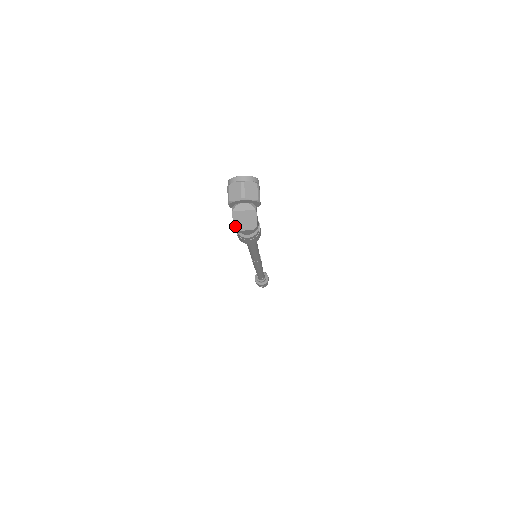
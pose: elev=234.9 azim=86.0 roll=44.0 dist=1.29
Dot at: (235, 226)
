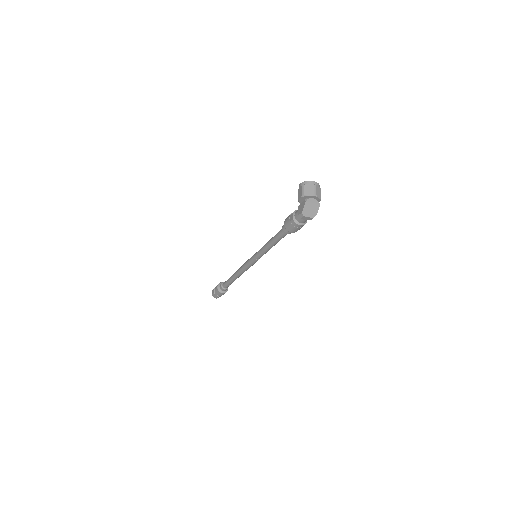
Dot at: (303, 212)
